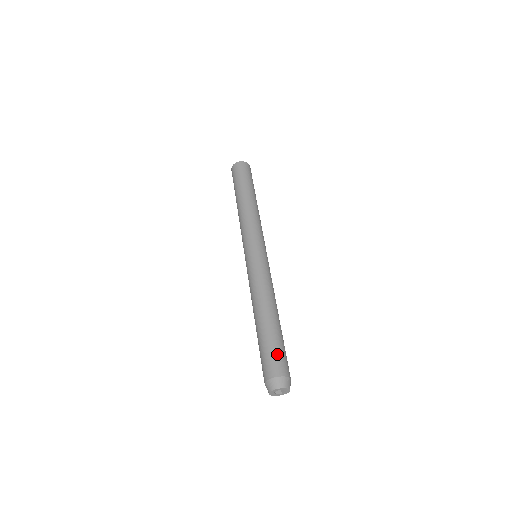
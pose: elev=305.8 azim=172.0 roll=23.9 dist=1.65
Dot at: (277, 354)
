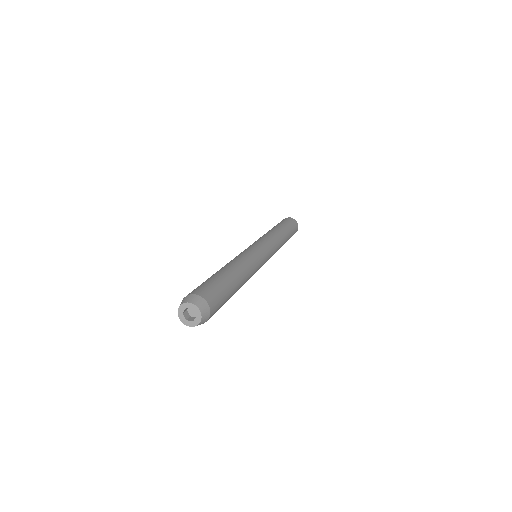
Dot at: (209, 285)
